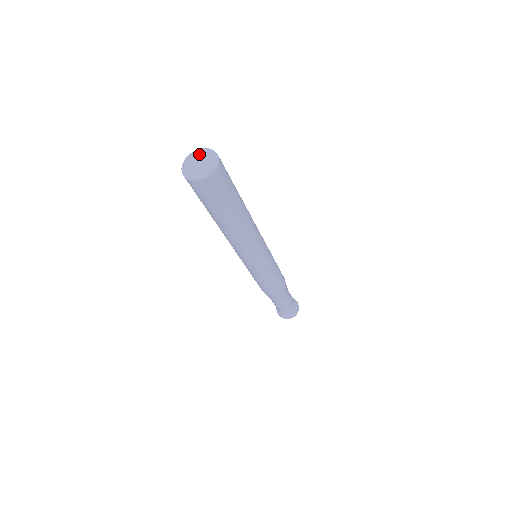
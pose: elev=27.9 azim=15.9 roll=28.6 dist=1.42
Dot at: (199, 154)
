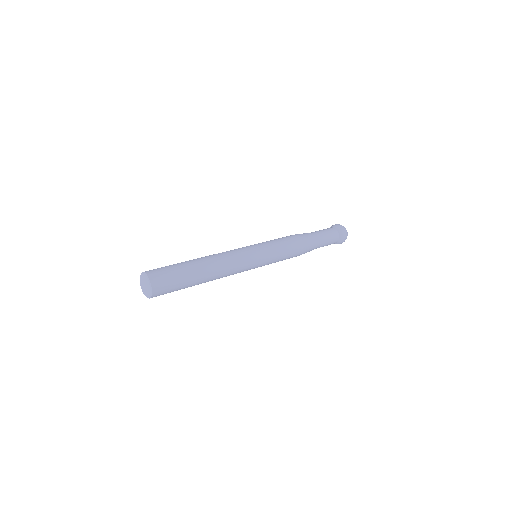
Dot at: (143, 278)
